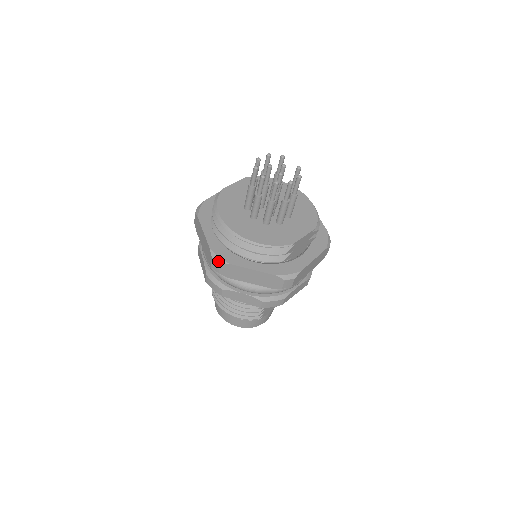
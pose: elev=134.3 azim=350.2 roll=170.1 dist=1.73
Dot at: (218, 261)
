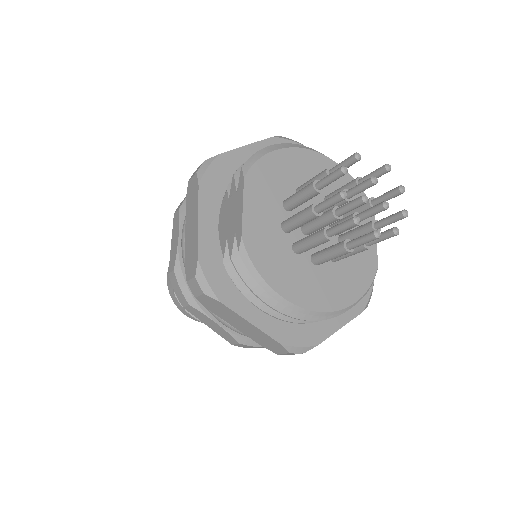
Dot at: (300, 352)
